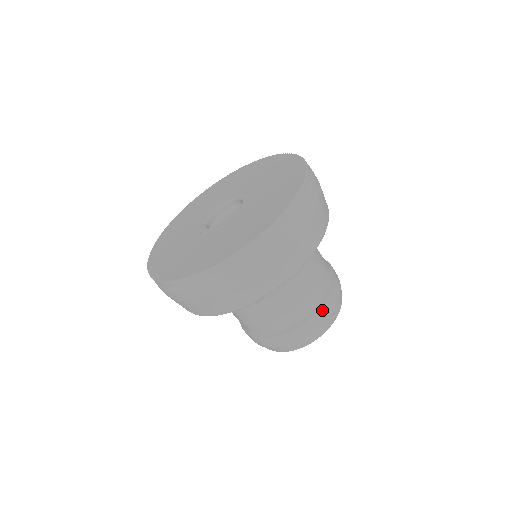
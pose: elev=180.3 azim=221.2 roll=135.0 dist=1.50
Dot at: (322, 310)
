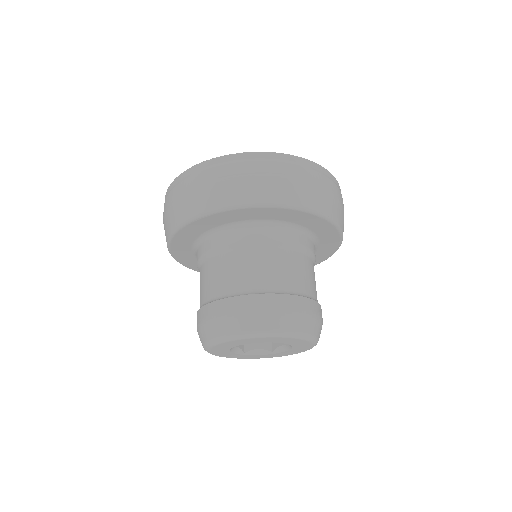
Dot at: (313, 304)
